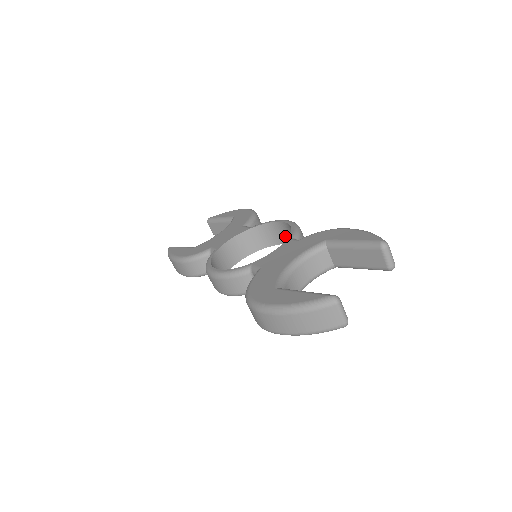
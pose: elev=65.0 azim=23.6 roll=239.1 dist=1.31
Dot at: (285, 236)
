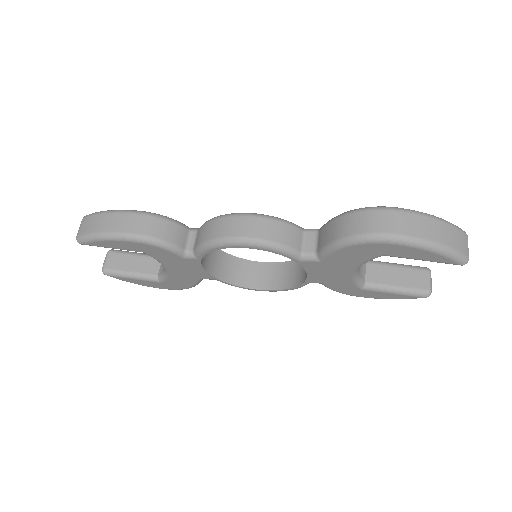
Dot at: (257, 279)
